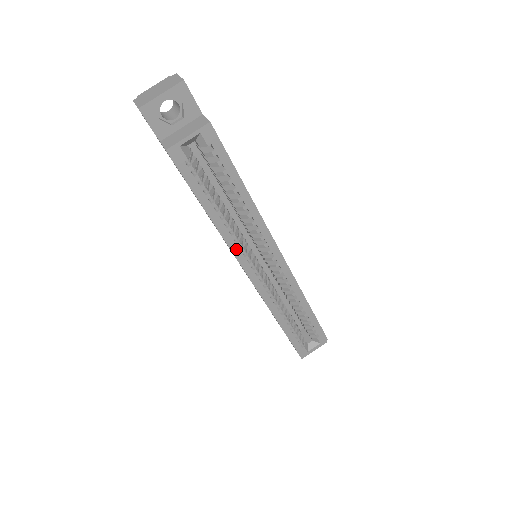
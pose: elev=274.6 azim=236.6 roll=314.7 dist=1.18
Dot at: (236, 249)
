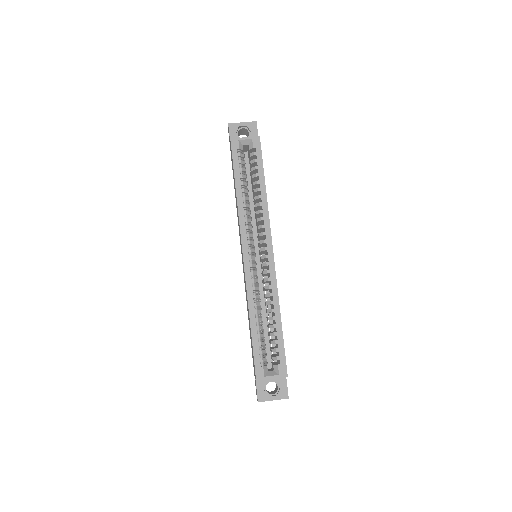
Dot at: (243, 224)
